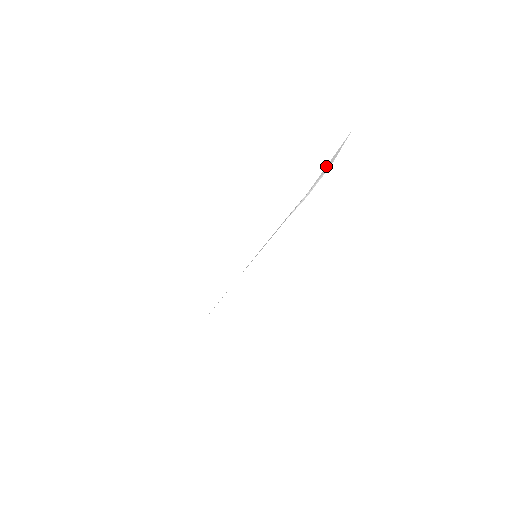
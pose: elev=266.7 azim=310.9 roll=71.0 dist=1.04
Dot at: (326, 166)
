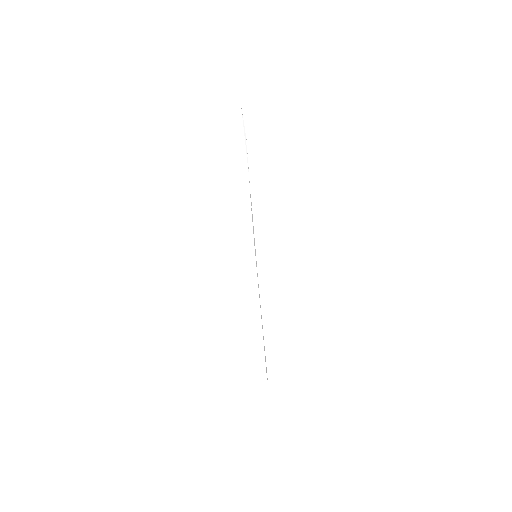
Dot at: (245, 144)
